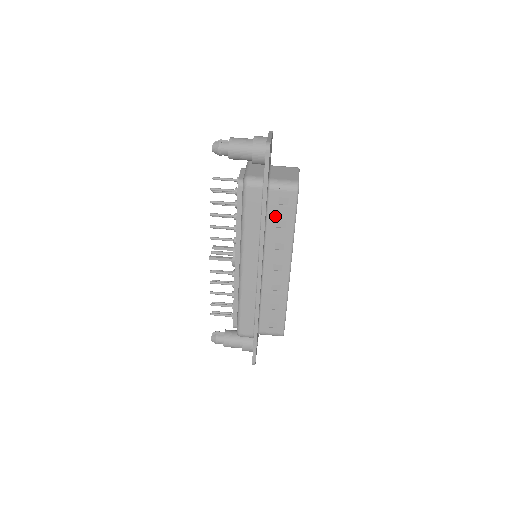
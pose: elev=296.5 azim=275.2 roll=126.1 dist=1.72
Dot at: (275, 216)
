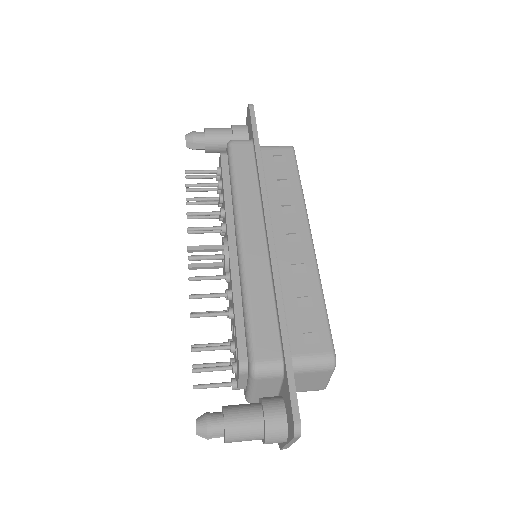
Dot at: (273, 175)
